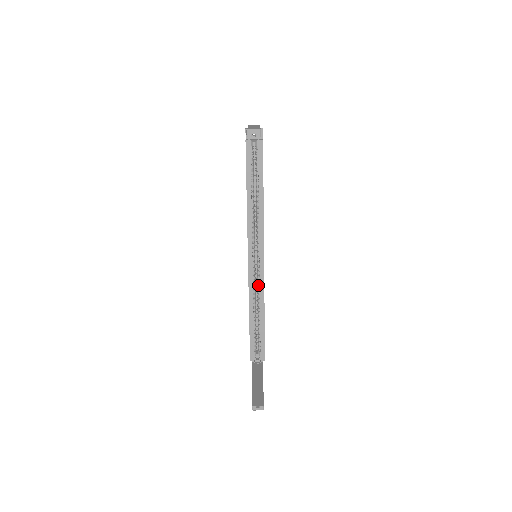
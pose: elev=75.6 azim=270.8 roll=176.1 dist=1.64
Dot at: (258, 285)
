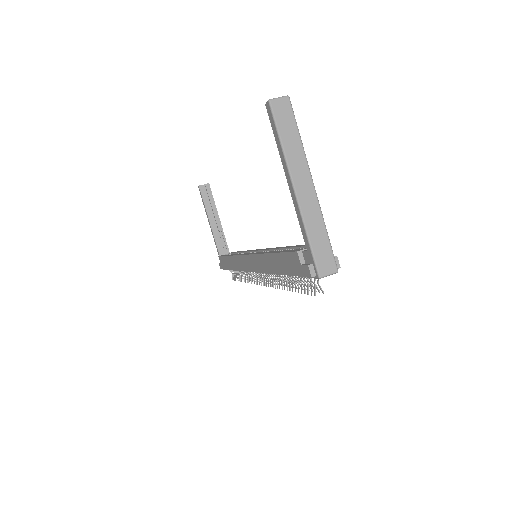
Dot at: occluded
